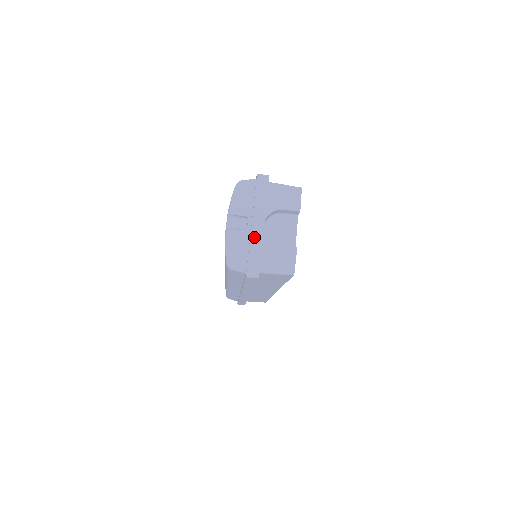
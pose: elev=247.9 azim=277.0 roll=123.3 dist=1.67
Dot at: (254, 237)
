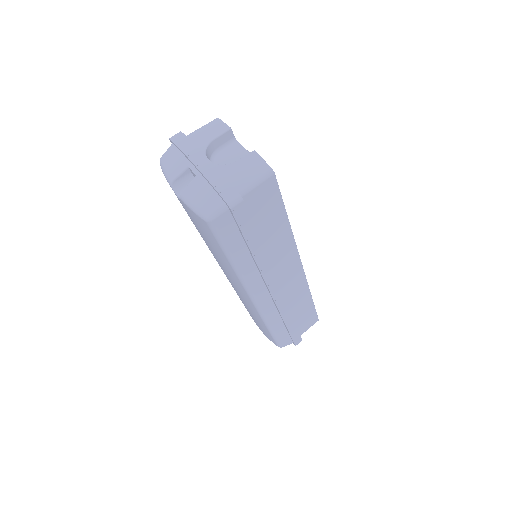
Dot at: (206, 172)
